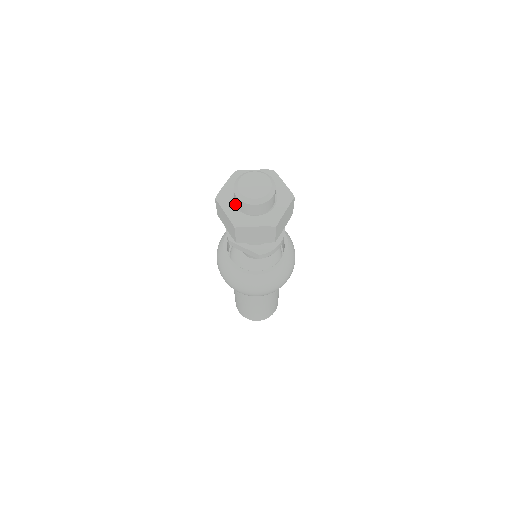
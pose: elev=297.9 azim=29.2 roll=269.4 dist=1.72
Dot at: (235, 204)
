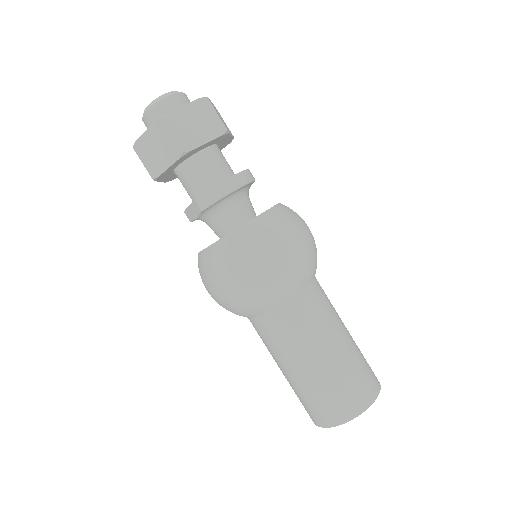
Dot at: occluded
